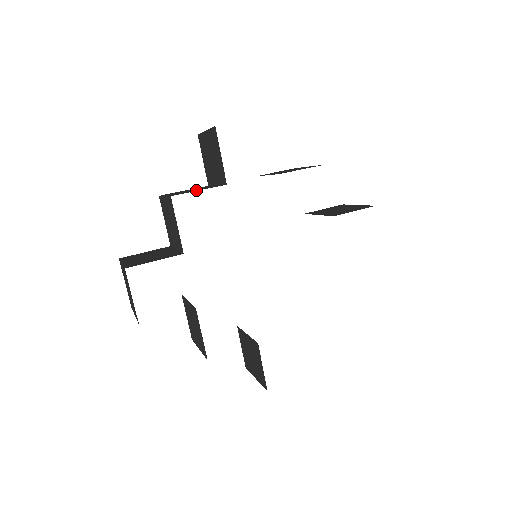
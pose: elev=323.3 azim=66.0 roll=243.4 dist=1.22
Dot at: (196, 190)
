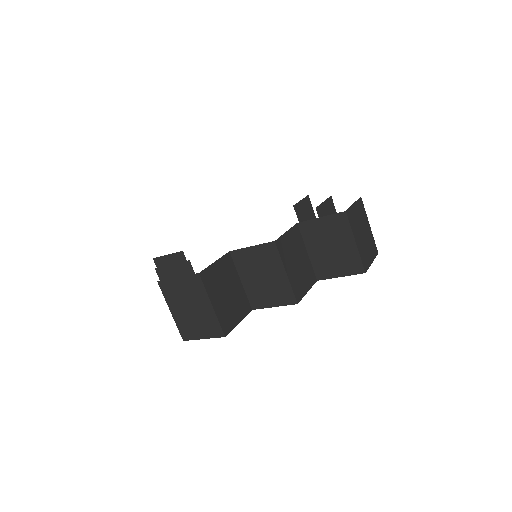
Dot at: occluded
